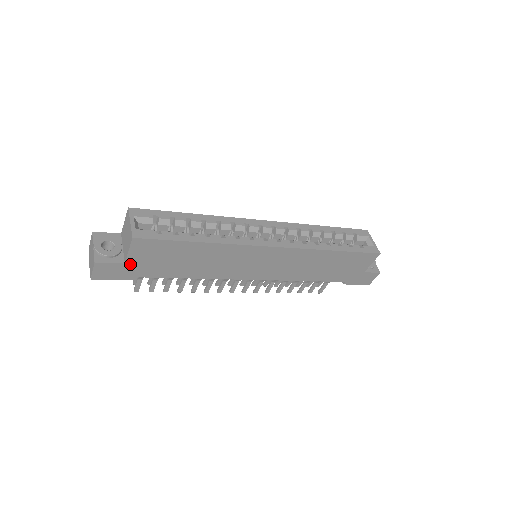
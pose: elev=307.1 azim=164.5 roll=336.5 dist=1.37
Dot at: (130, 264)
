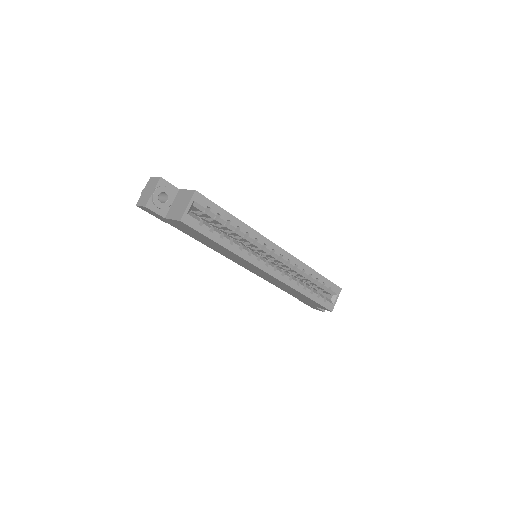
Dot at: (168, 220)
